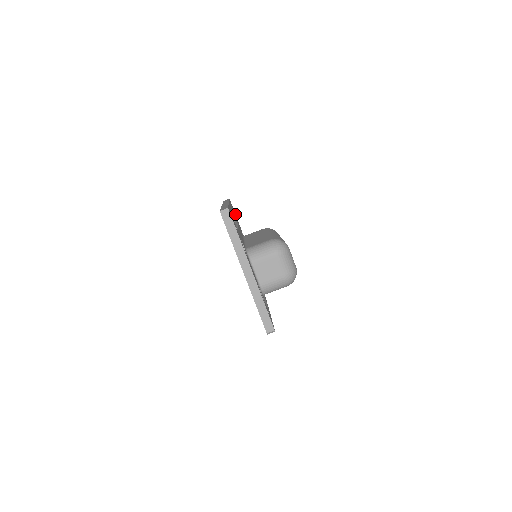
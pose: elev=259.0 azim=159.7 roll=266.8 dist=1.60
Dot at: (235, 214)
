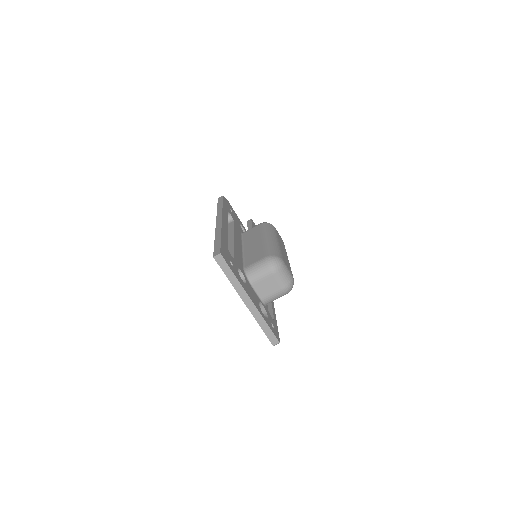
Dot at: (231, 207)
